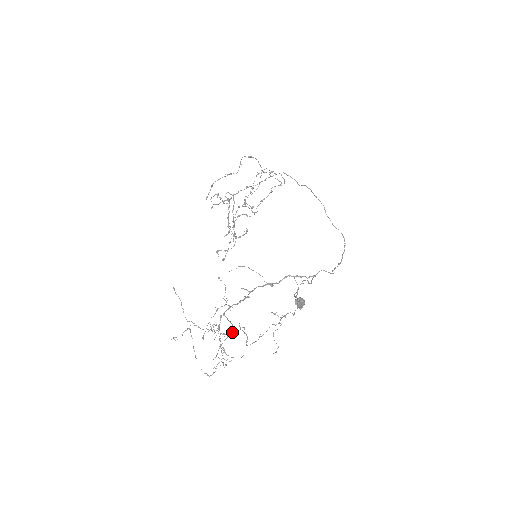
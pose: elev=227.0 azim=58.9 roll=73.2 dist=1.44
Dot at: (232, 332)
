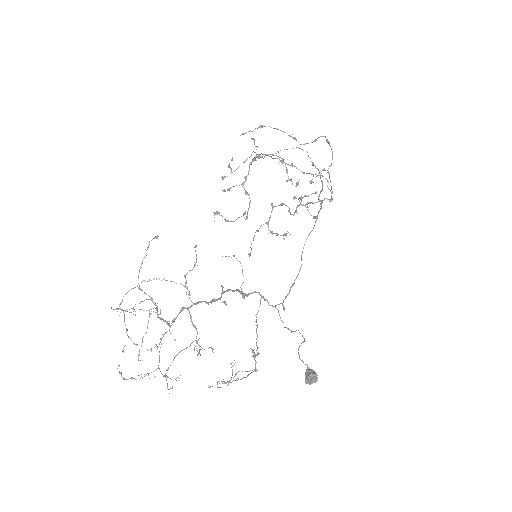
Dot at: occluded
